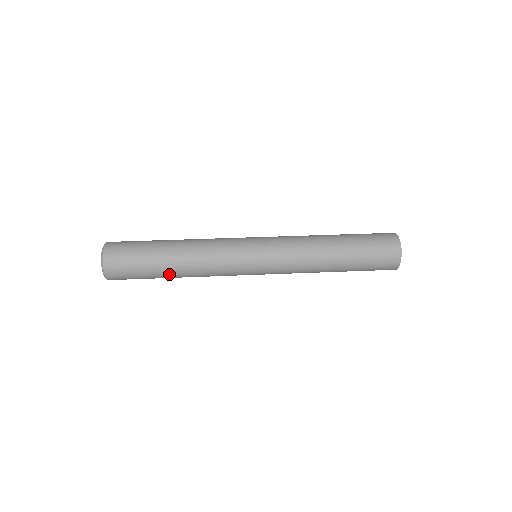
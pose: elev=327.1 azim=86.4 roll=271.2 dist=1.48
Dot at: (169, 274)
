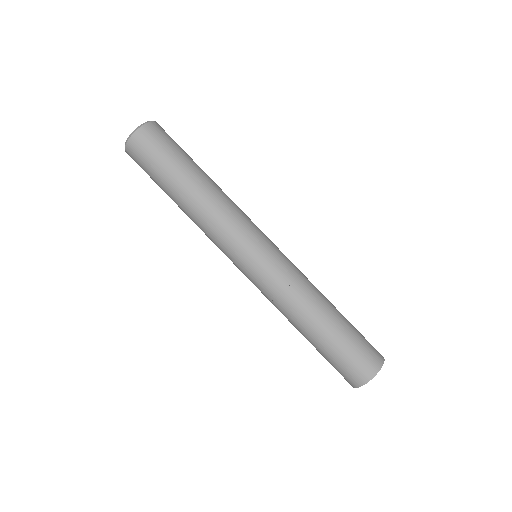
Dot at: occluded
